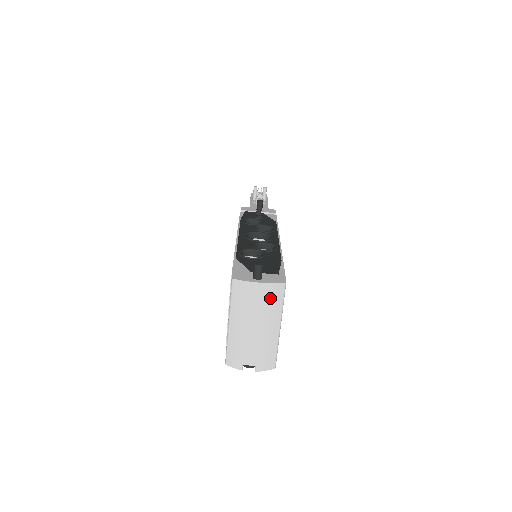
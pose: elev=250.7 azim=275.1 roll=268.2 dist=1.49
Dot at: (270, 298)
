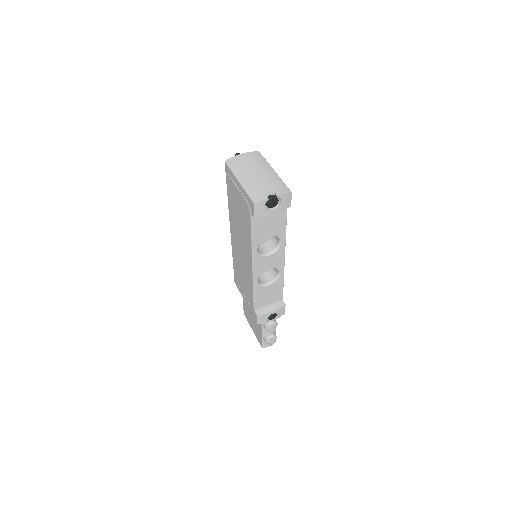
Dot at: (255, 158)
